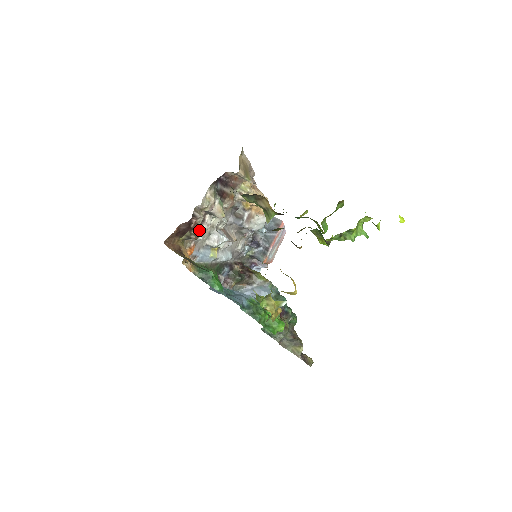
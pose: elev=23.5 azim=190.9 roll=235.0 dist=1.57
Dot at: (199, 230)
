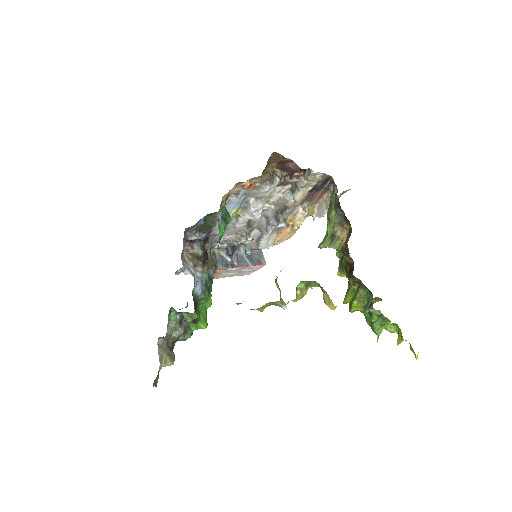
Dot at: occluded
